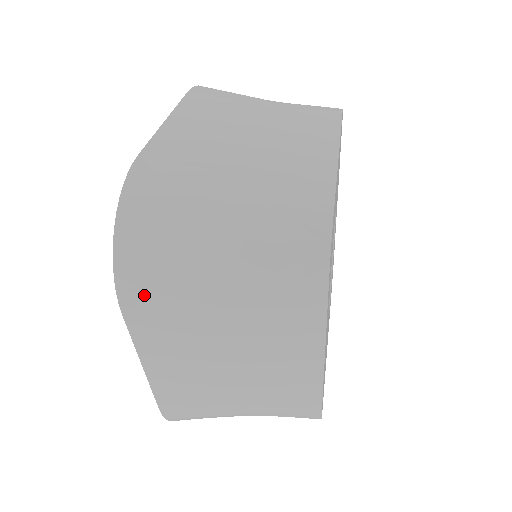
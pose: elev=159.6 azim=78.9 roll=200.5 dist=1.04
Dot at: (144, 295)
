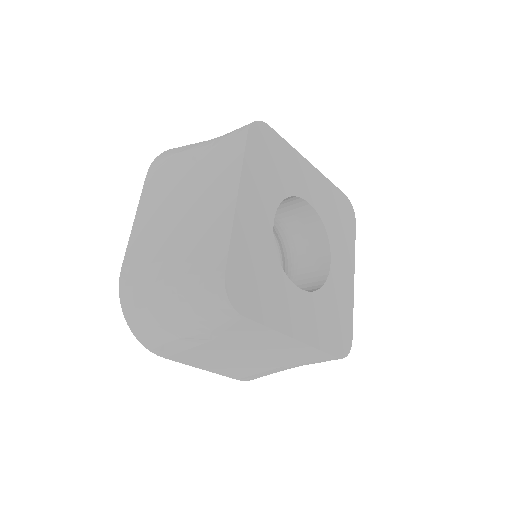
Dot at: (162, 164)
